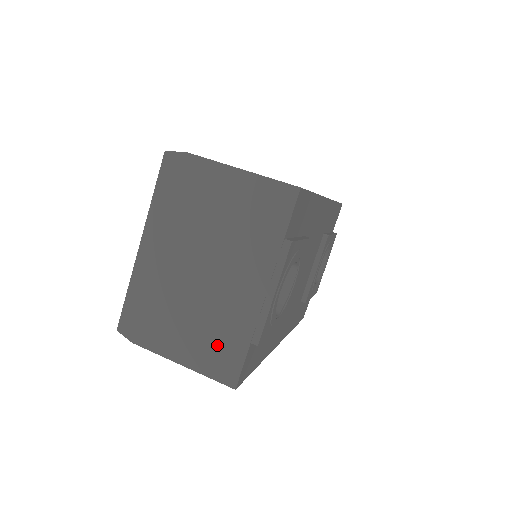
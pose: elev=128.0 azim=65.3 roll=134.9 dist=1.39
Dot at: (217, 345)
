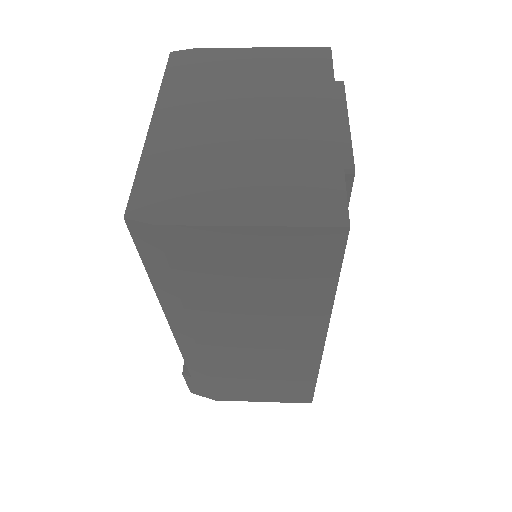
Dot at: (298, 185)
